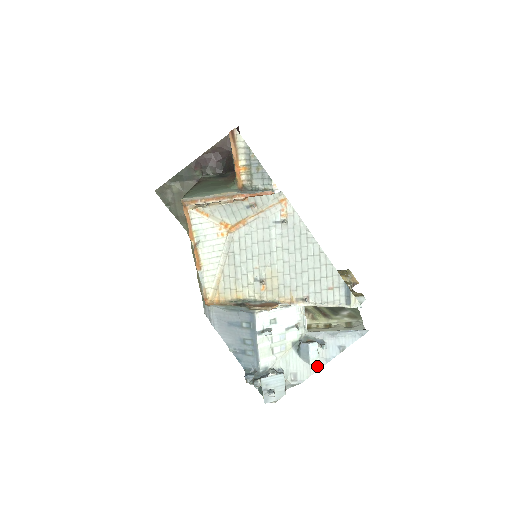
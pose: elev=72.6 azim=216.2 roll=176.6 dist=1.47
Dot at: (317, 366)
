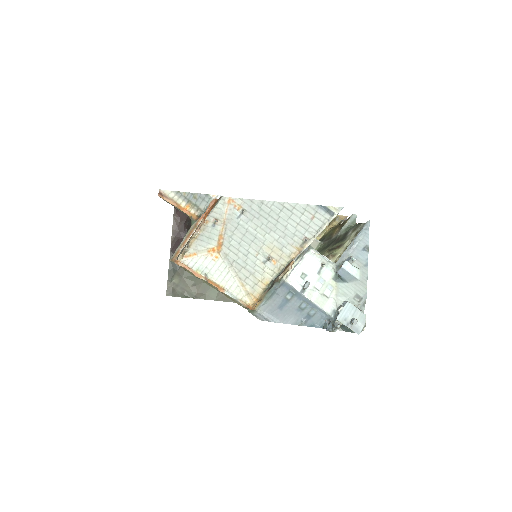
Dot at: (364, 276)
